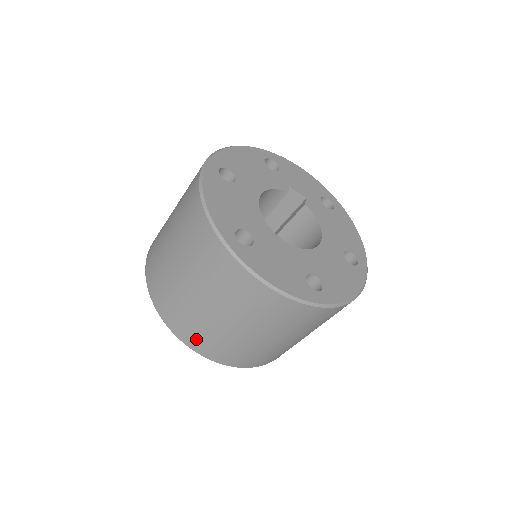
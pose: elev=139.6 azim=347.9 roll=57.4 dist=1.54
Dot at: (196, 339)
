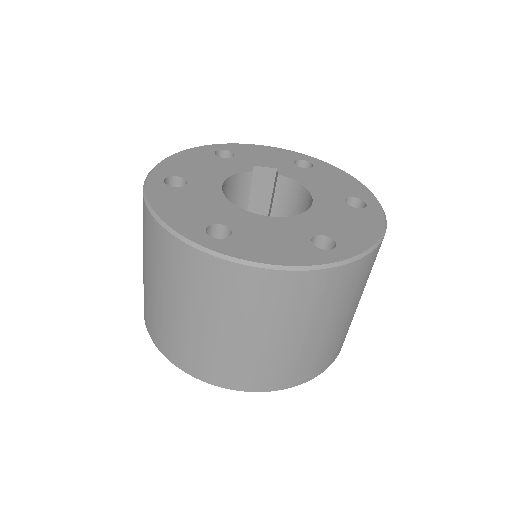
Dot at: (231, 375)
